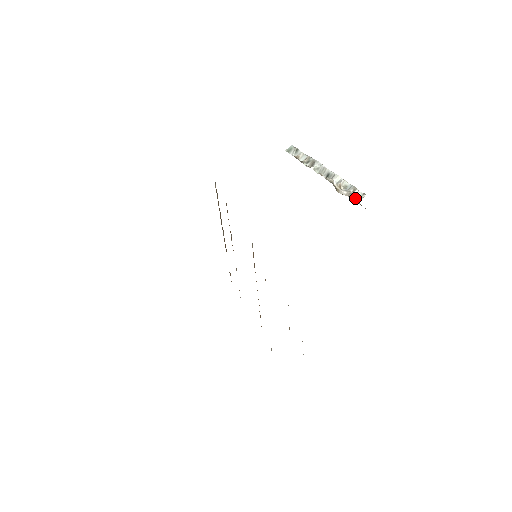
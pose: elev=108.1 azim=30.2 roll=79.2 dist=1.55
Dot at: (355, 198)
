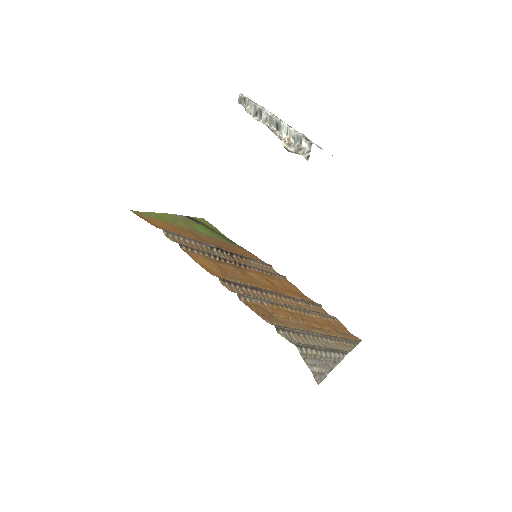
Dot at: occluded
